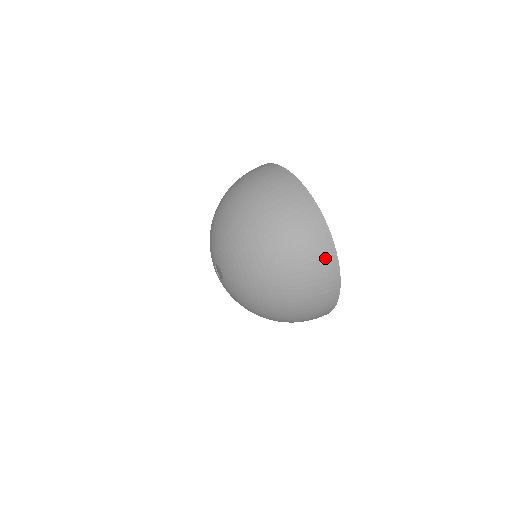
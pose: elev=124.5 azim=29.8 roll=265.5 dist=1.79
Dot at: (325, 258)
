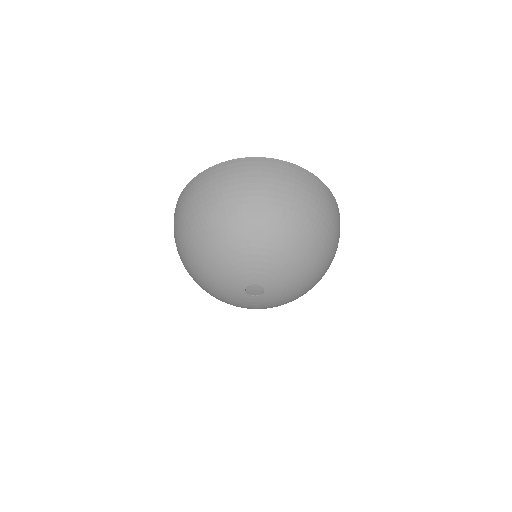
Dot at: (326, 194)
